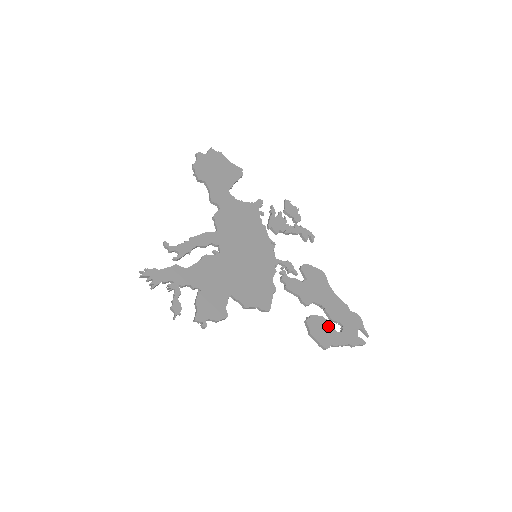
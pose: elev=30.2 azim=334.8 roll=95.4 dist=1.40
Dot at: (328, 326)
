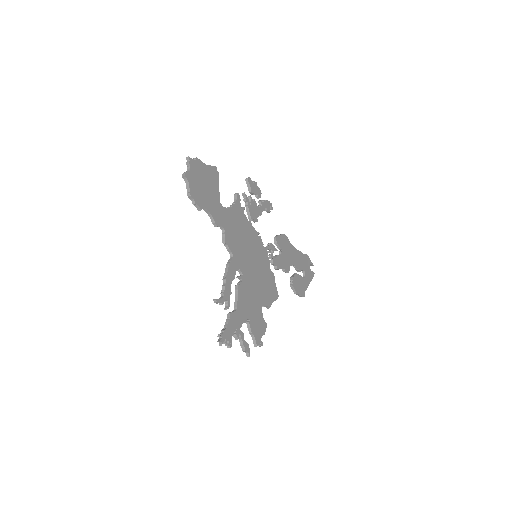
Dot at: (300, 278)
